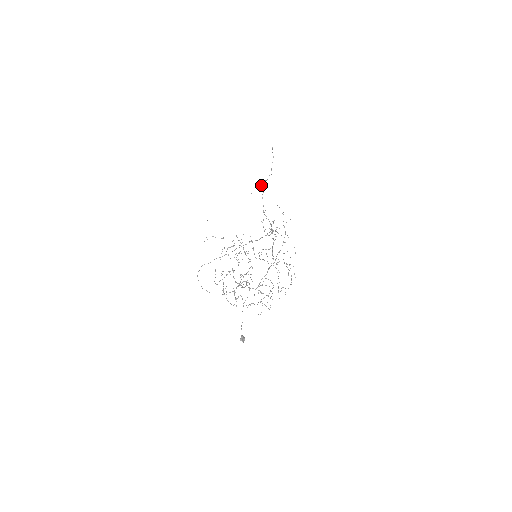
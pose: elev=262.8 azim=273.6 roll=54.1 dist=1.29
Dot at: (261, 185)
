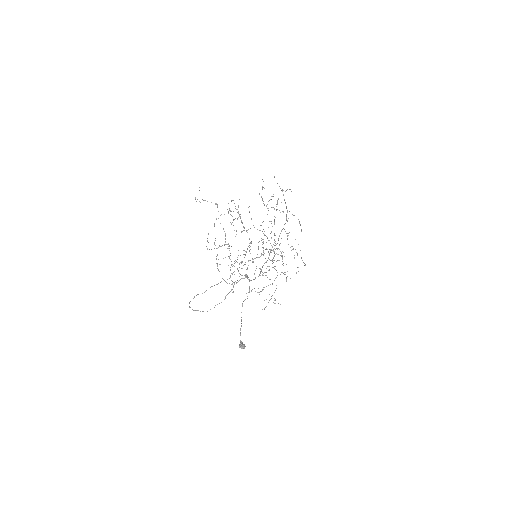
Dot at: occluded
